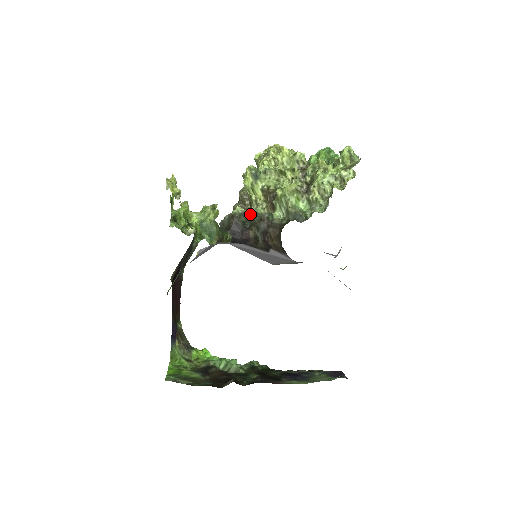
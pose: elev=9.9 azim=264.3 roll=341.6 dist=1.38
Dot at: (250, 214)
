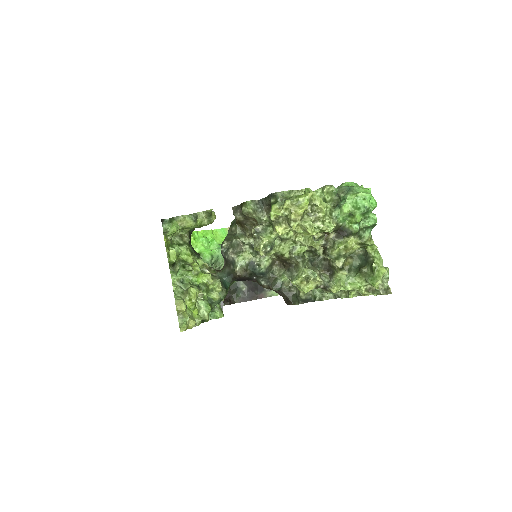
Dot at: (258, 273)
